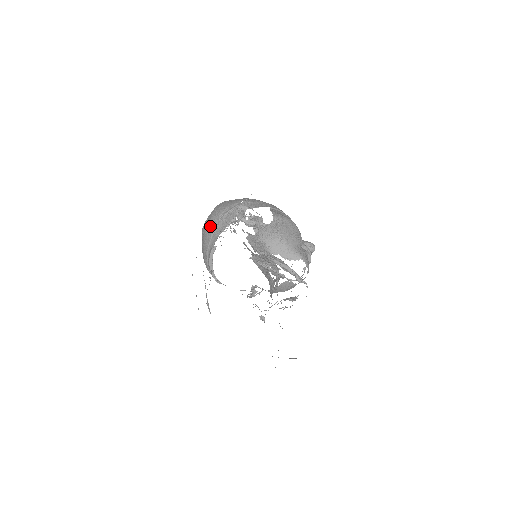
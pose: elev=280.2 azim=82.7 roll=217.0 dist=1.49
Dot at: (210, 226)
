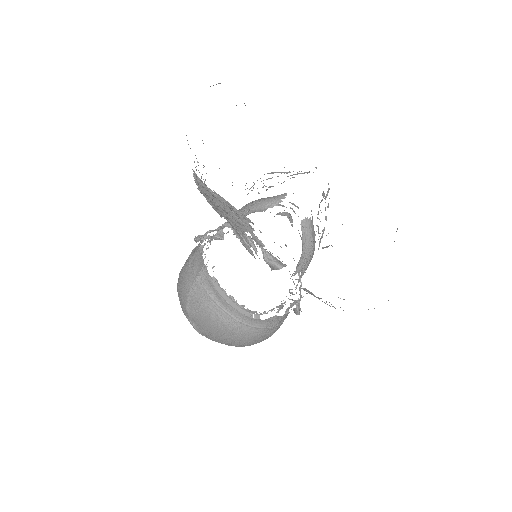
Dot at: (189, 283)
